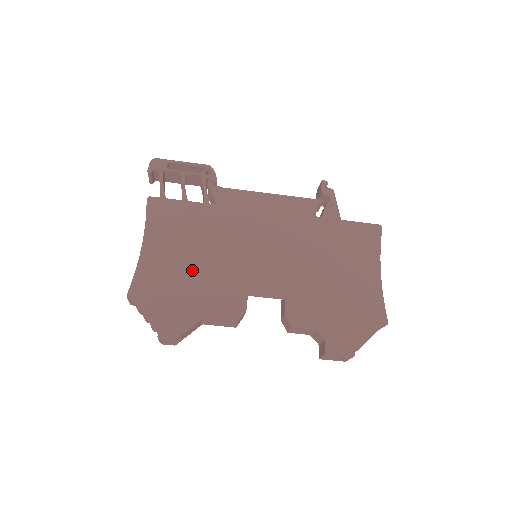
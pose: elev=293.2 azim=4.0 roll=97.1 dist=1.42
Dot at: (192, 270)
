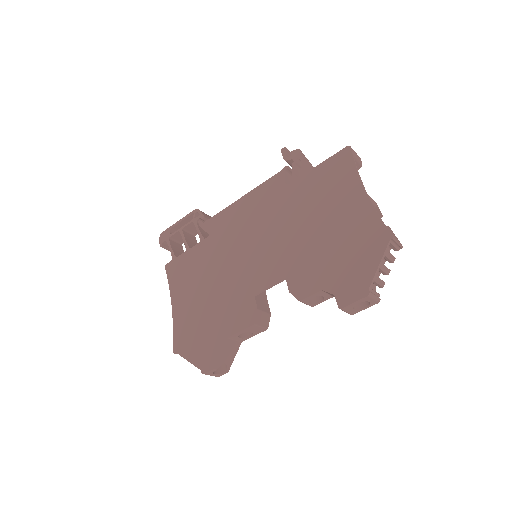
Dot at: (208, 302)
